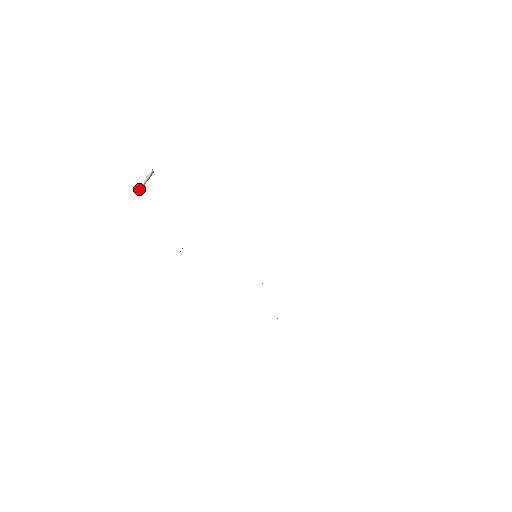
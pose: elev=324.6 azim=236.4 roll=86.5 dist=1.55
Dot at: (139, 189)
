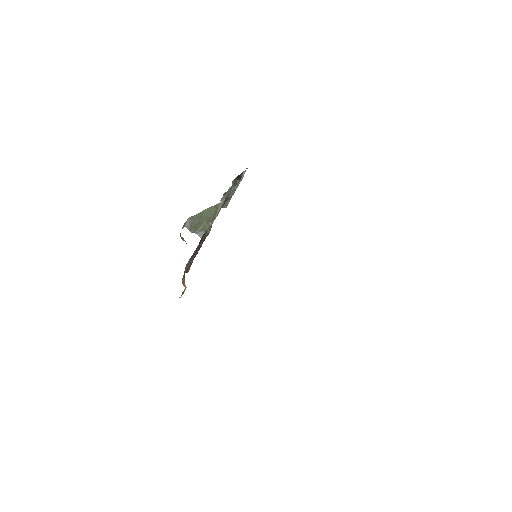
Dot at: occluded
